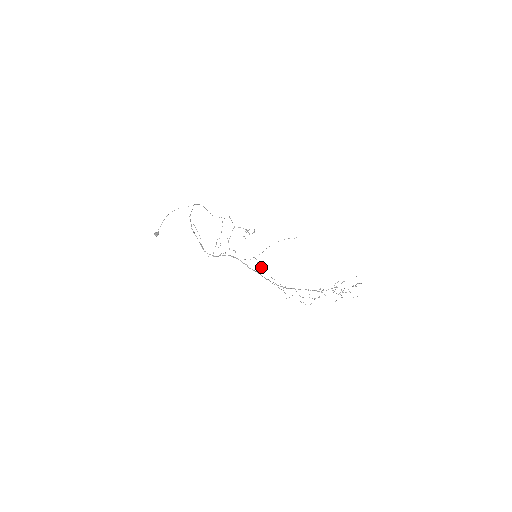
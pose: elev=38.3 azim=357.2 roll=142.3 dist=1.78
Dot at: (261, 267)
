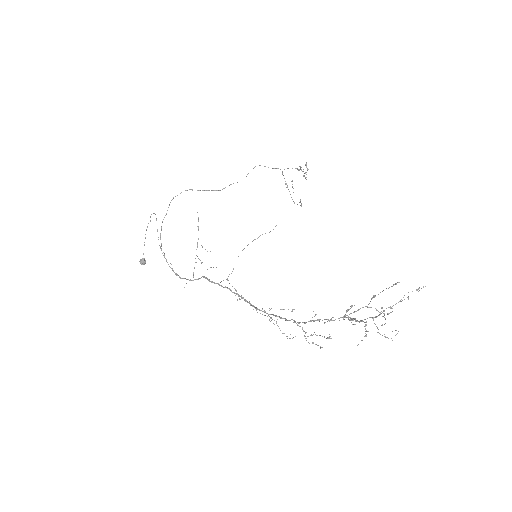
Dot at: occluded
